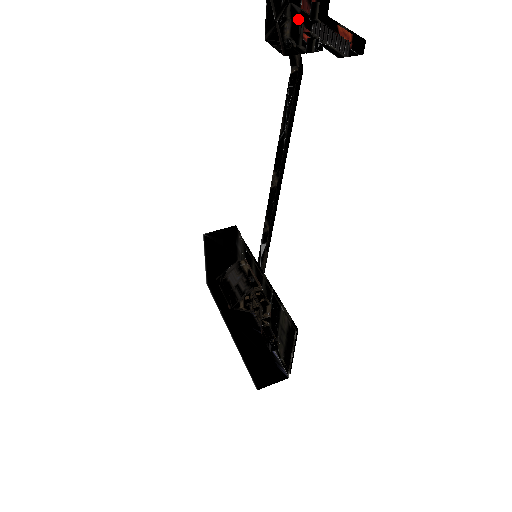
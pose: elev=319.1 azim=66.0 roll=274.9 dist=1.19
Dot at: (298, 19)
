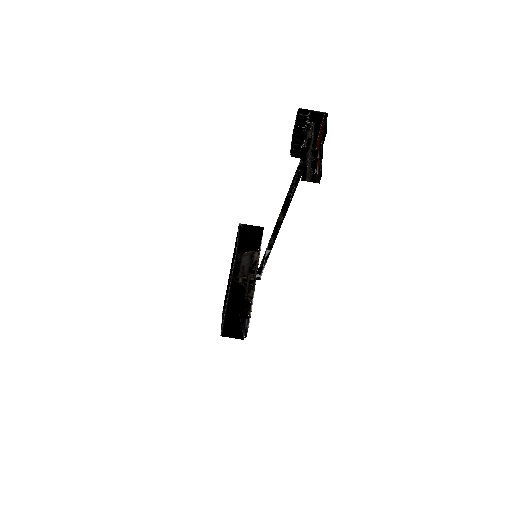
Dot at: (311, 135)
